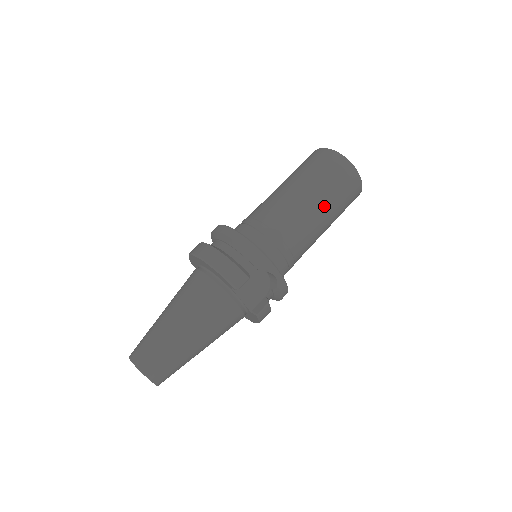
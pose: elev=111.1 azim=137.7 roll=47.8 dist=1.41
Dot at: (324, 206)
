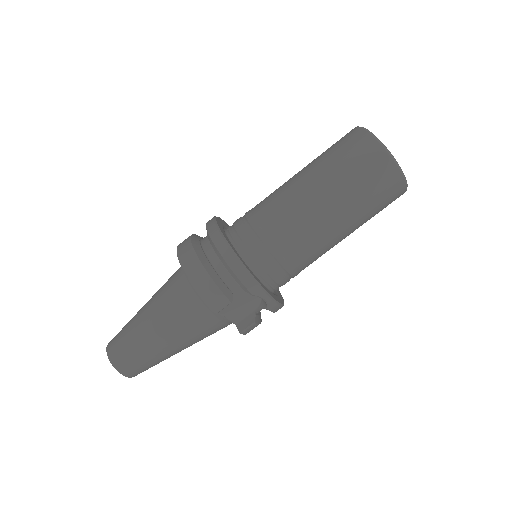
Dot at: (345, 217)
